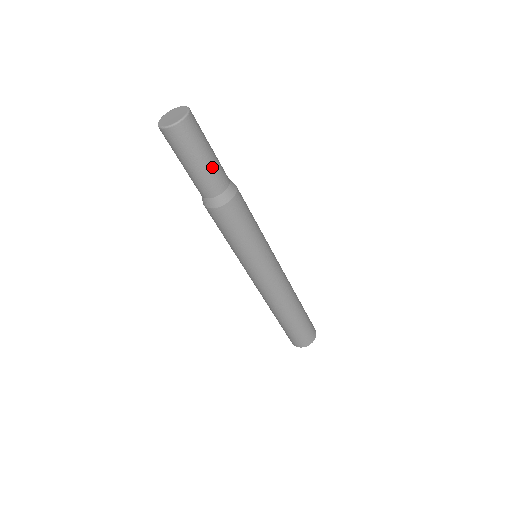
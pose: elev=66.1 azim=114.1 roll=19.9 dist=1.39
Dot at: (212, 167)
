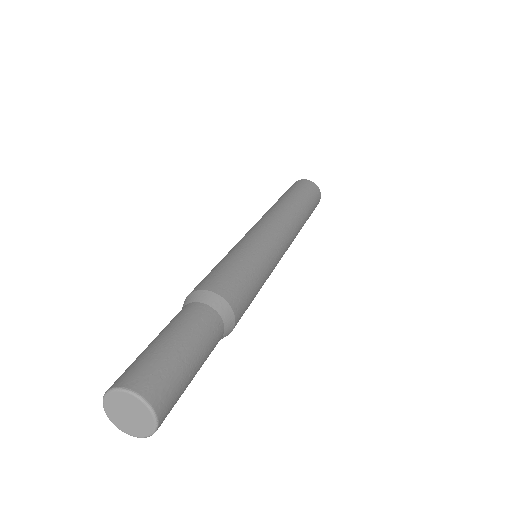
Dot at: (204, 351)
